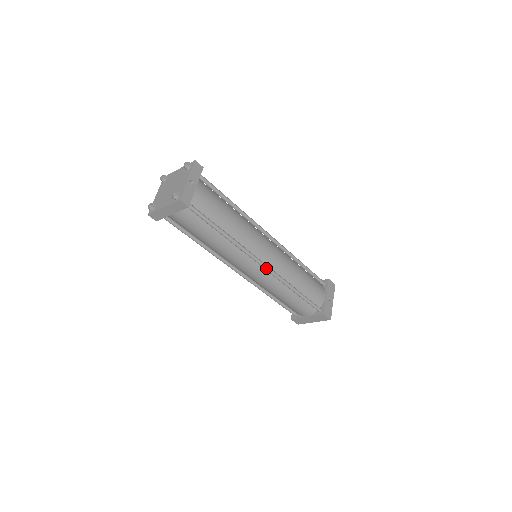
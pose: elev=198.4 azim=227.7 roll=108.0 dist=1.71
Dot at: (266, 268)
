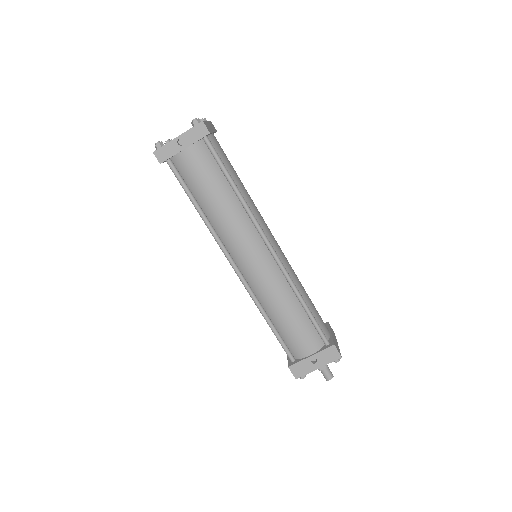
Dot at: (237, 273)
